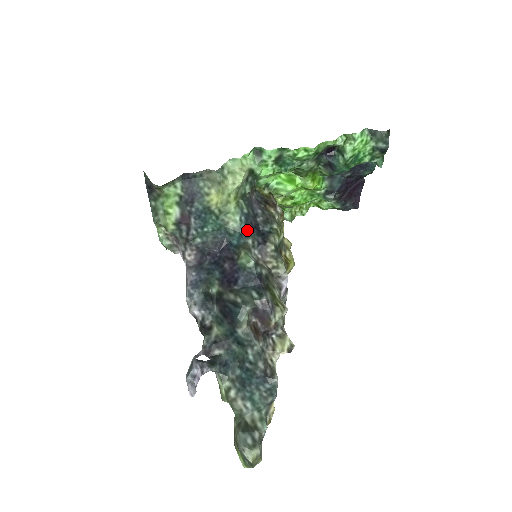
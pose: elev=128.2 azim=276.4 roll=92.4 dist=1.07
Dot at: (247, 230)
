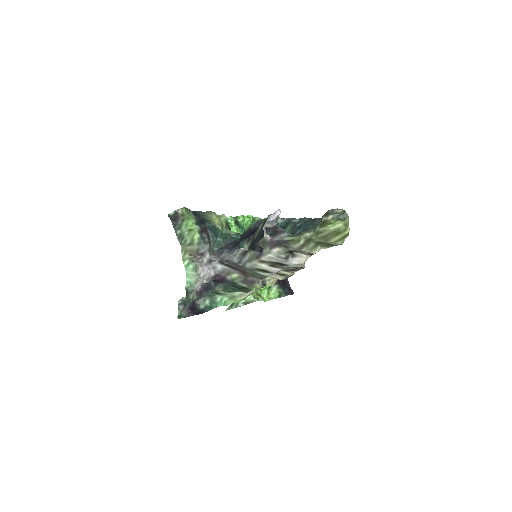
Dot at: occluded
